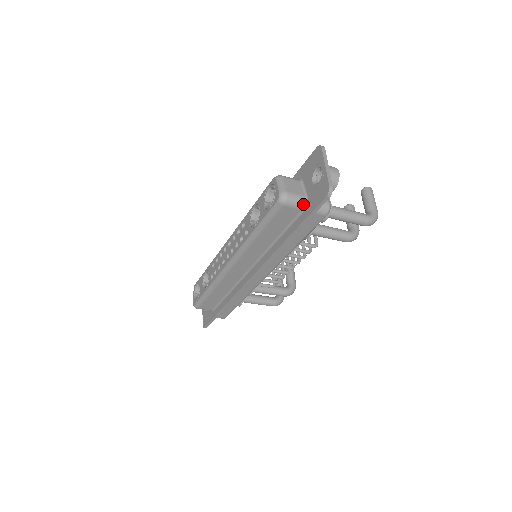
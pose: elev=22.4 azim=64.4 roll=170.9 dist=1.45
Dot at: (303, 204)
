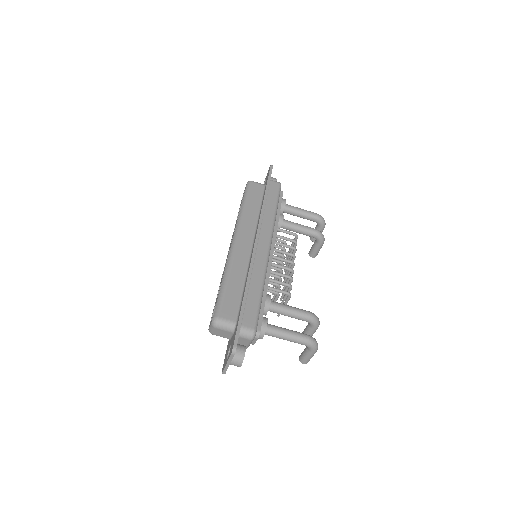
Dot at: (263, 184)
